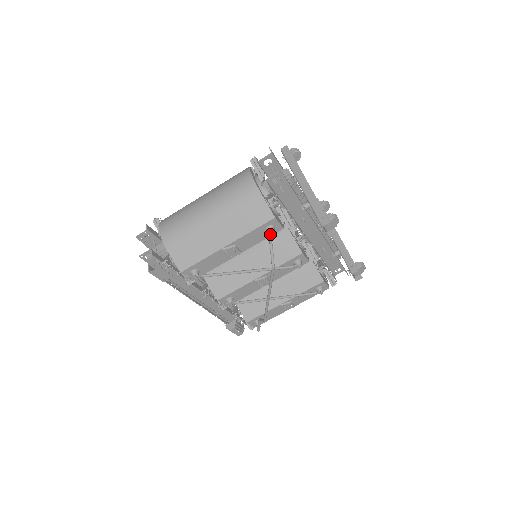
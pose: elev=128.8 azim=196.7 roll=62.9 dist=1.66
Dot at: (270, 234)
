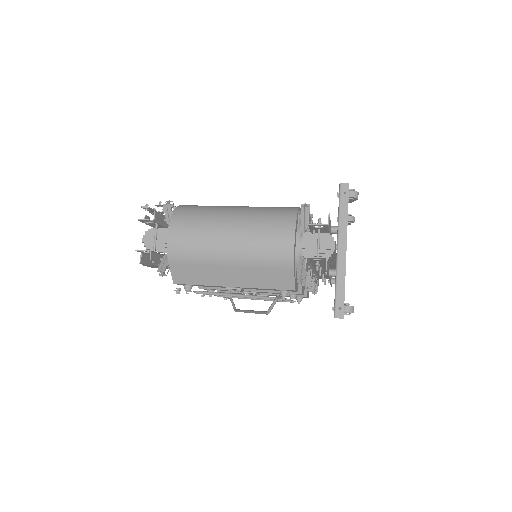
Dot at: (281, 297)
